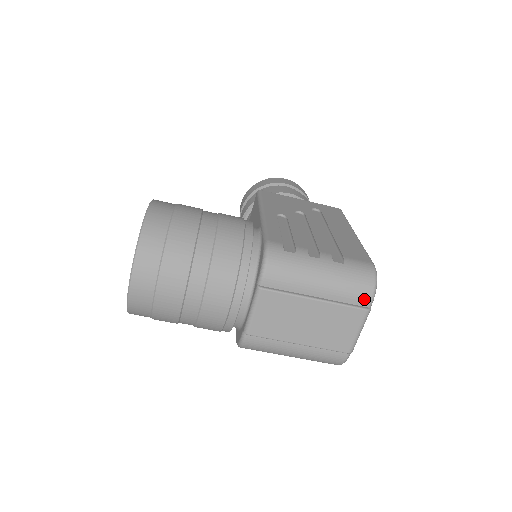
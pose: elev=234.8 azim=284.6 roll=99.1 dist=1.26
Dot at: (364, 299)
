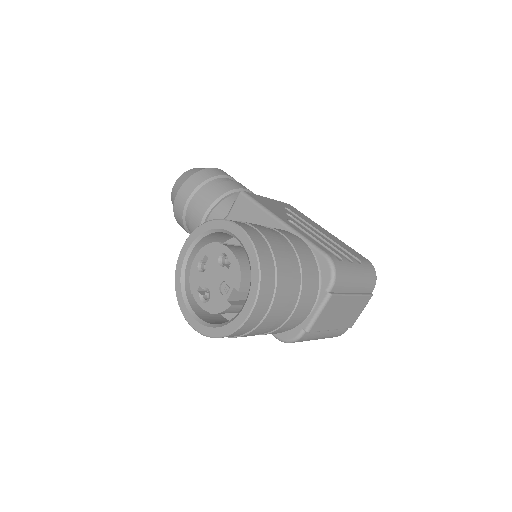
Dot at: (372, 288)
